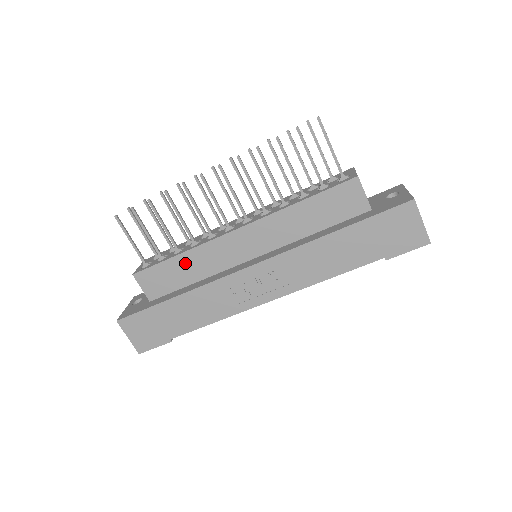
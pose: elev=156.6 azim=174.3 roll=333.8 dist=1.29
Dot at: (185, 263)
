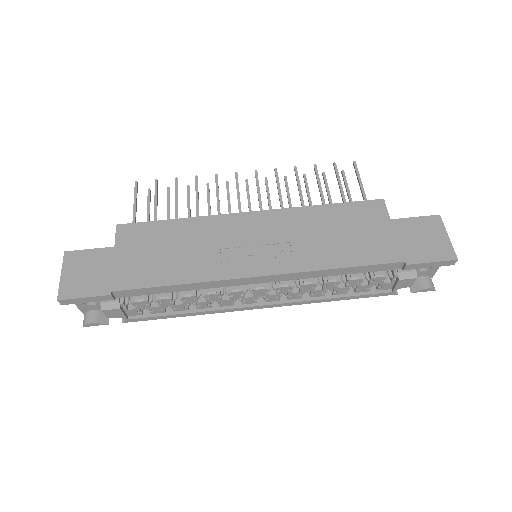
Dot at: (180, 228)
